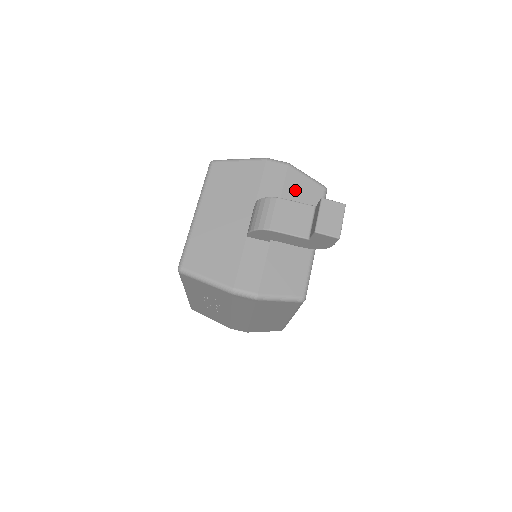
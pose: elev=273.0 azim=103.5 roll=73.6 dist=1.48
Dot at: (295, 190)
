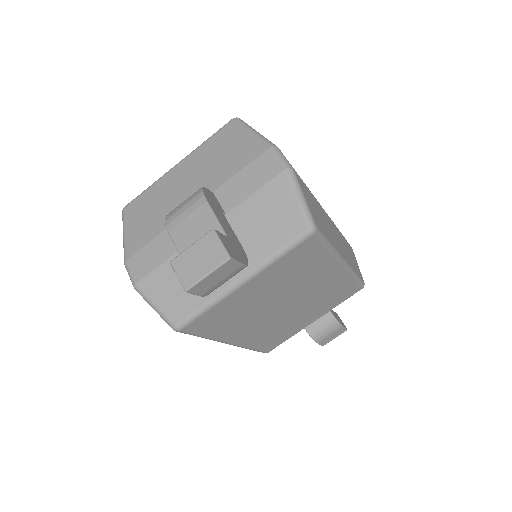
Dot at: (267, 205)
